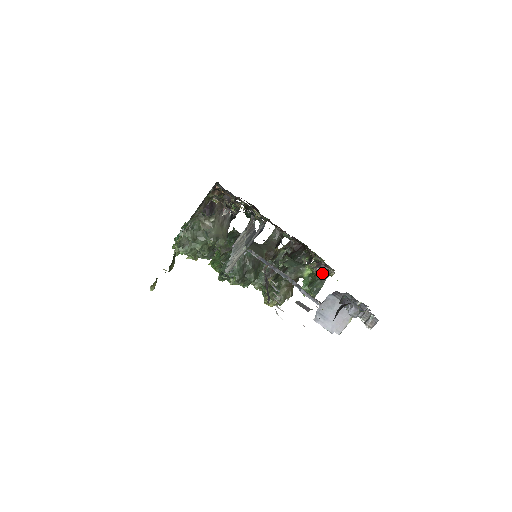
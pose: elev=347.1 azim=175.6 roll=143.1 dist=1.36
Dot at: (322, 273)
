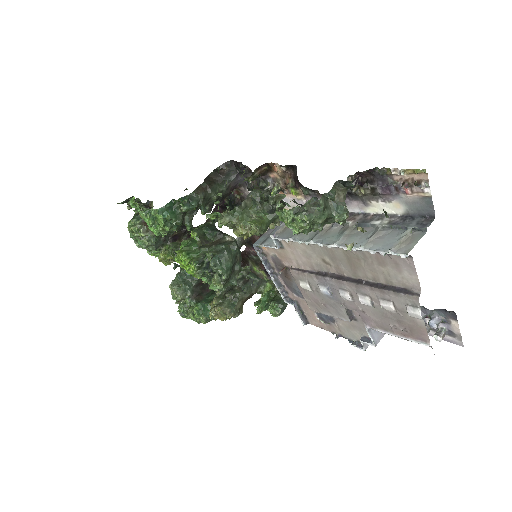
Dot at: occluded
